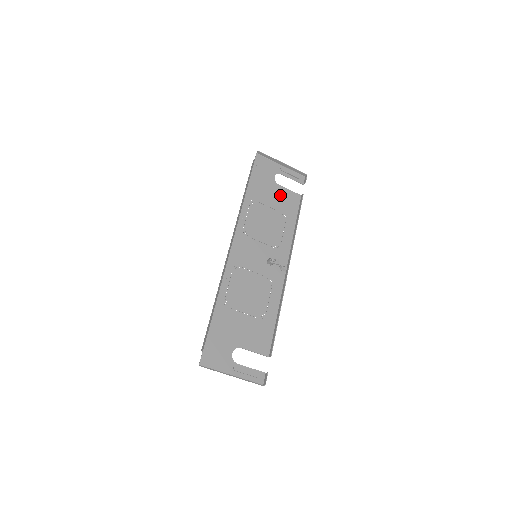
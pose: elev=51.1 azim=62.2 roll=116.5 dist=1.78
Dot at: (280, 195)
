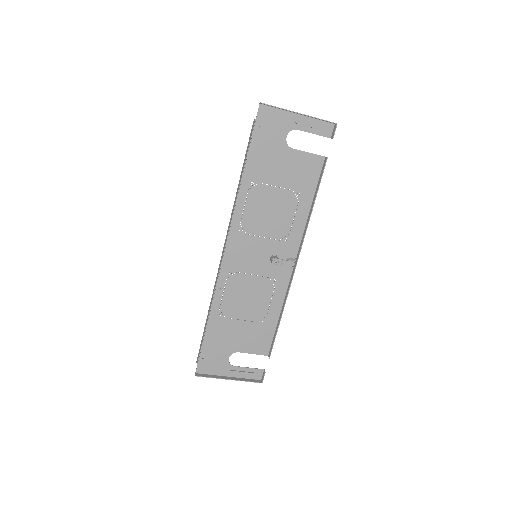
Dot at: (293, 164)
